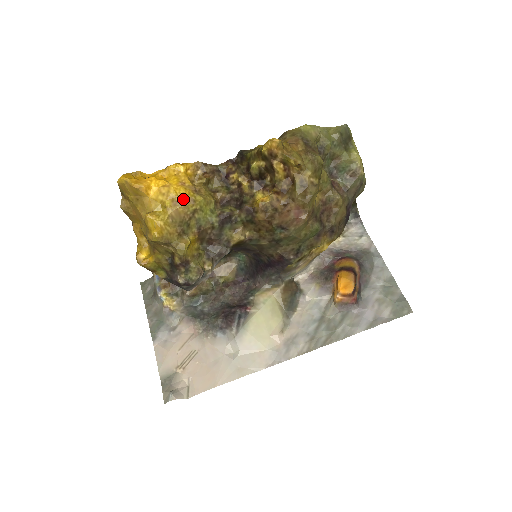
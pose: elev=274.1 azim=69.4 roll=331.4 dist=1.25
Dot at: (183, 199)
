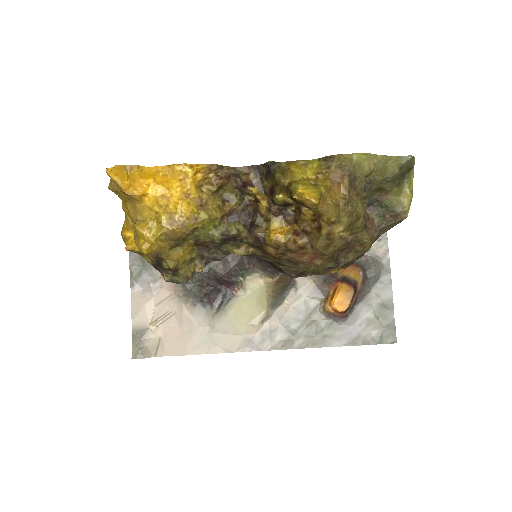
Dot at: (183, 219)
